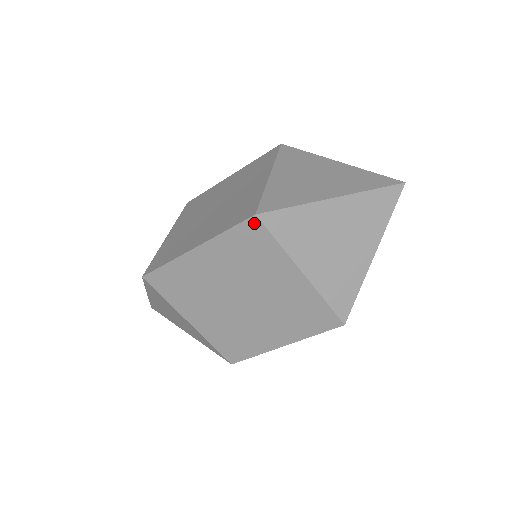
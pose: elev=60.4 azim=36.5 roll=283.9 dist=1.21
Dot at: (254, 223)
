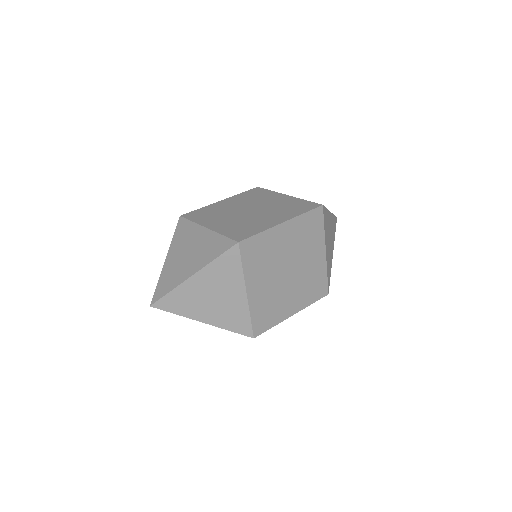
Dot at: (320, 211)
